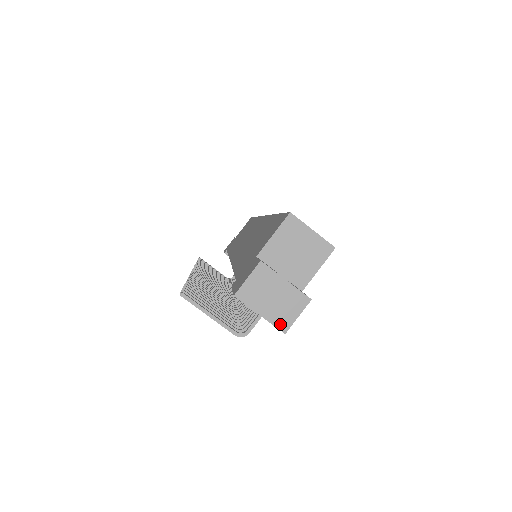
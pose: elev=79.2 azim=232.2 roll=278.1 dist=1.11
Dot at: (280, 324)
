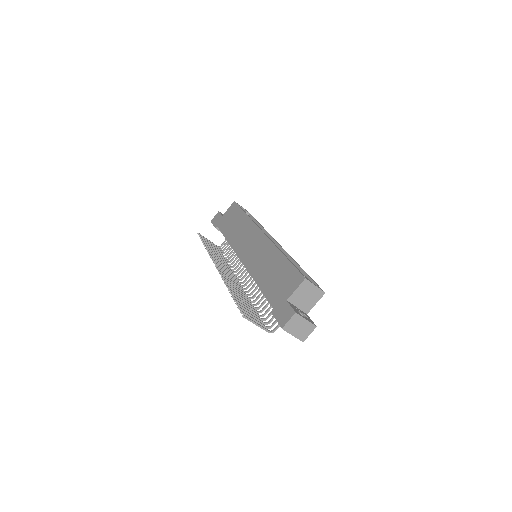
Dot at: (301, 338)
